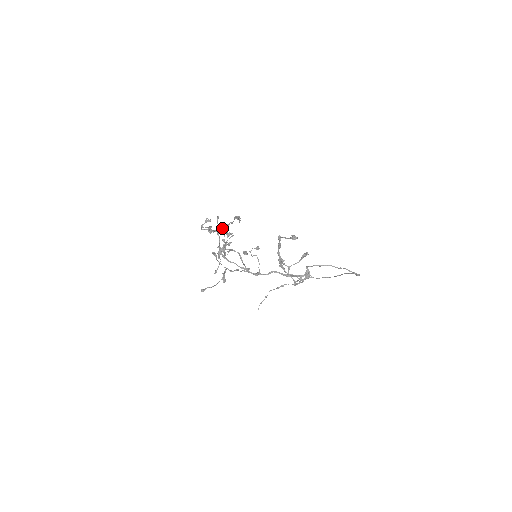
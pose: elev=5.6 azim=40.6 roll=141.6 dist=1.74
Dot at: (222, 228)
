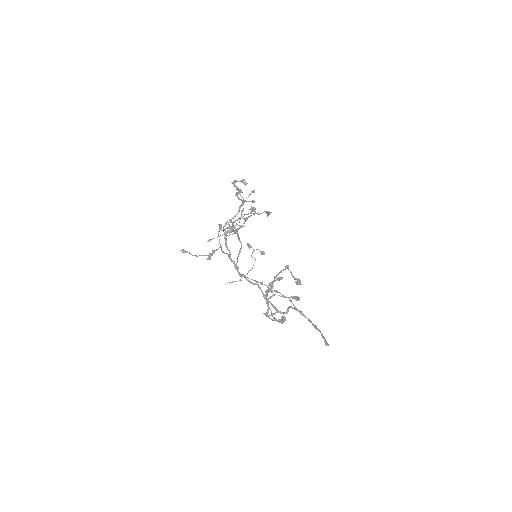
Dot at: (250, 201)
